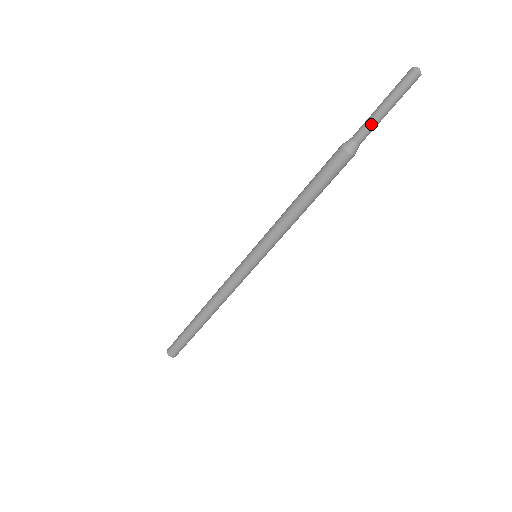
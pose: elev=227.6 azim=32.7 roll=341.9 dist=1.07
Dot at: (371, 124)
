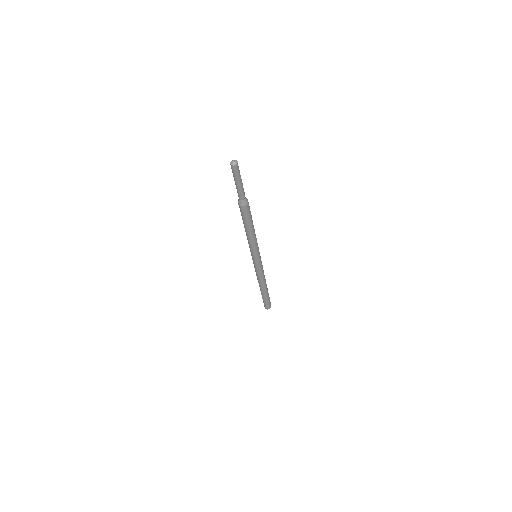
Dot at: (242, 191)
